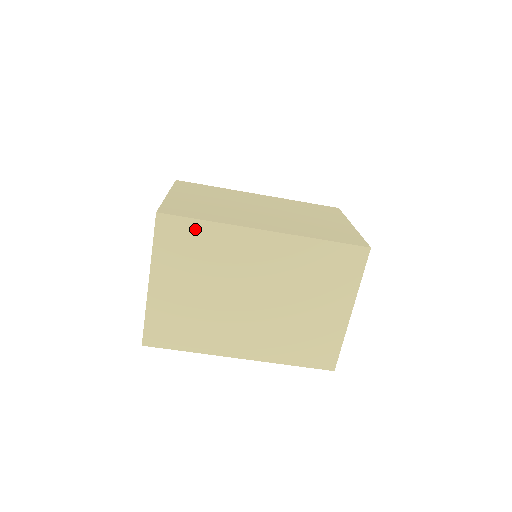
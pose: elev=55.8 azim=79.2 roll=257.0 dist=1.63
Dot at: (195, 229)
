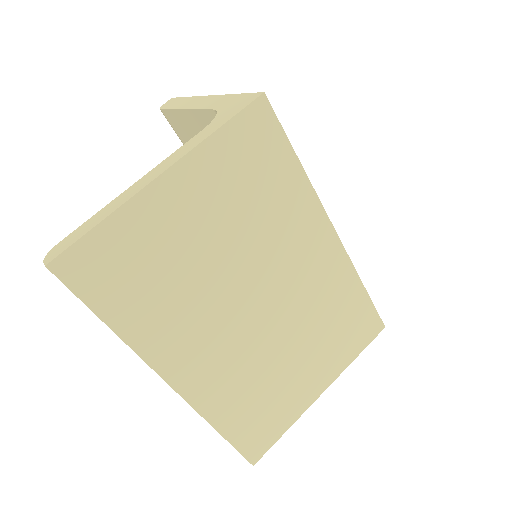
Dot at: (281, 159)
